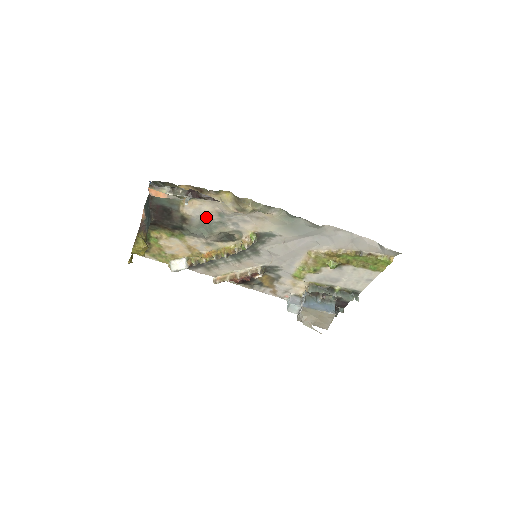
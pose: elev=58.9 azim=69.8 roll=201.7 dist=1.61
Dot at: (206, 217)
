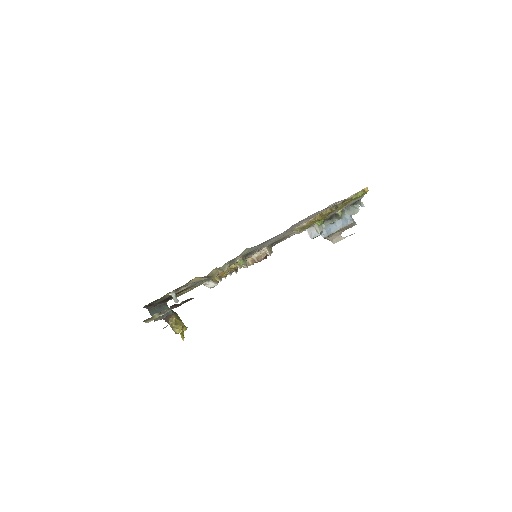
Dot at: (197, 281)
